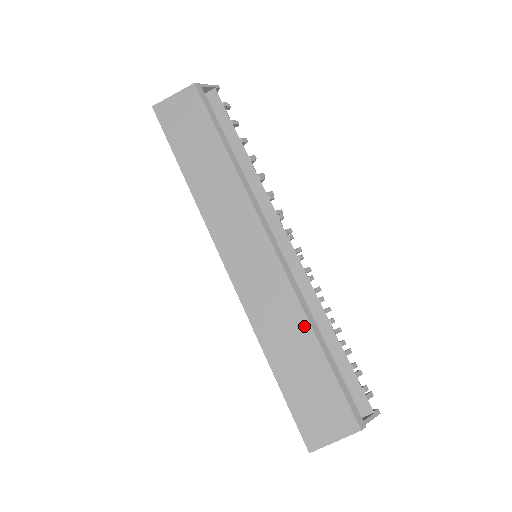
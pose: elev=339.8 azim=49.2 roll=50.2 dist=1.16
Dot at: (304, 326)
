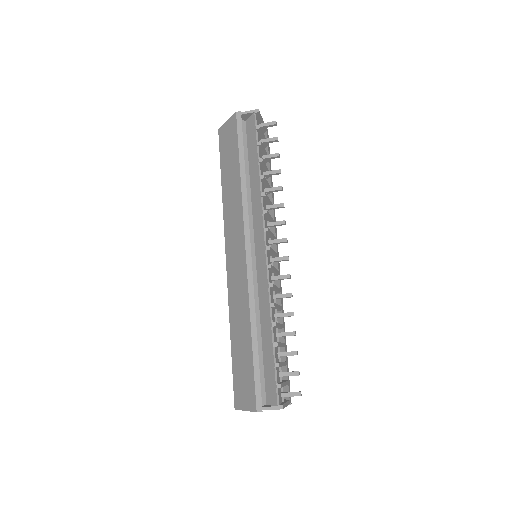
Dot at: (248, 321)
